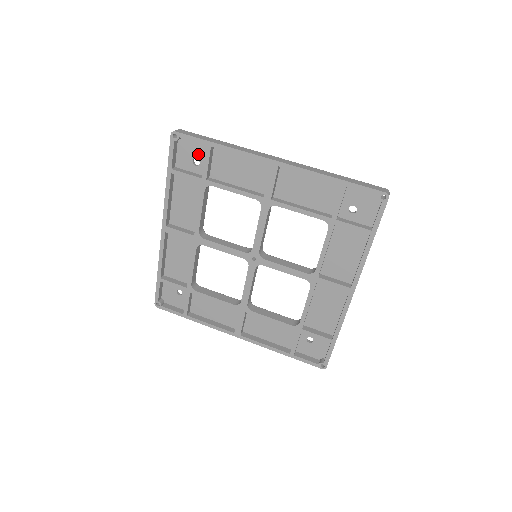
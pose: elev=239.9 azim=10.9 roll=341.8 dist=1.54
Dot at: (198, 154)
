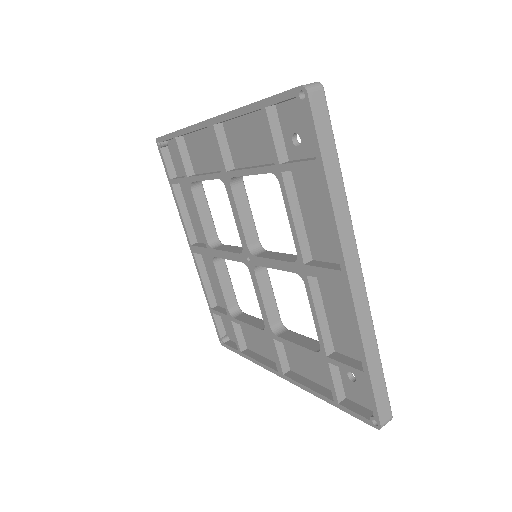
Dot at: occluded
